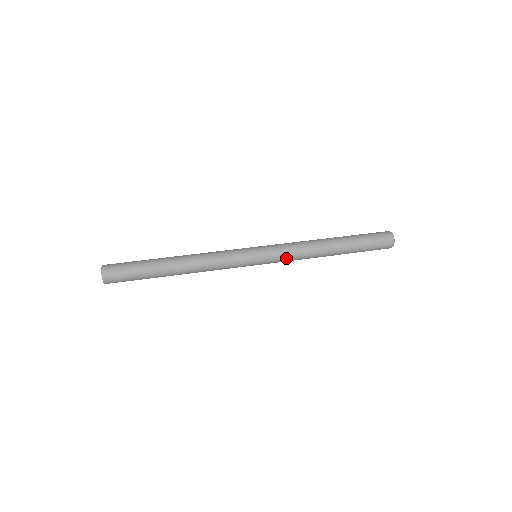
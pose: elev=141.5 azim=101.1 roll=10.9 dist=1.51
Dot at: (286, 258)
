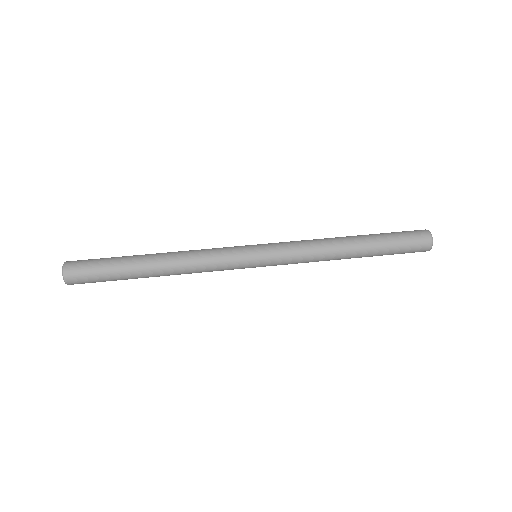
Dot at: (293, 251)
